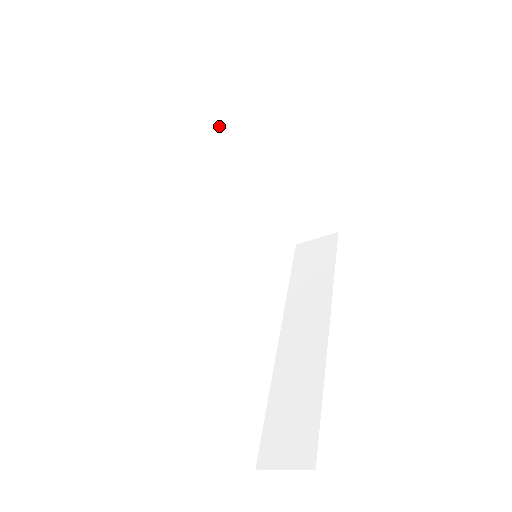
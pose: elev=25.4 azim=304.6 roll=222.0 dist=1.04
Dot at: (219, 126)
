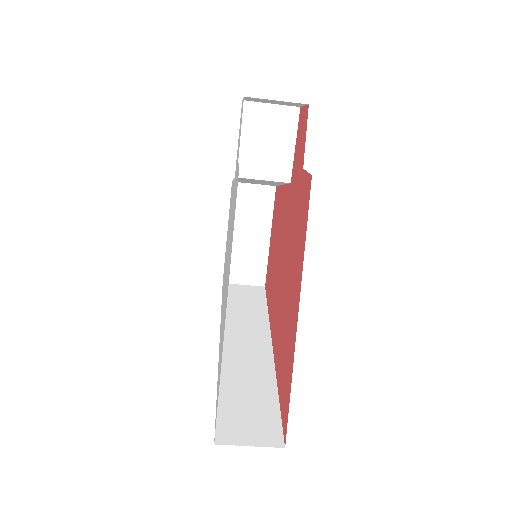
Dot at: (294, 143)
